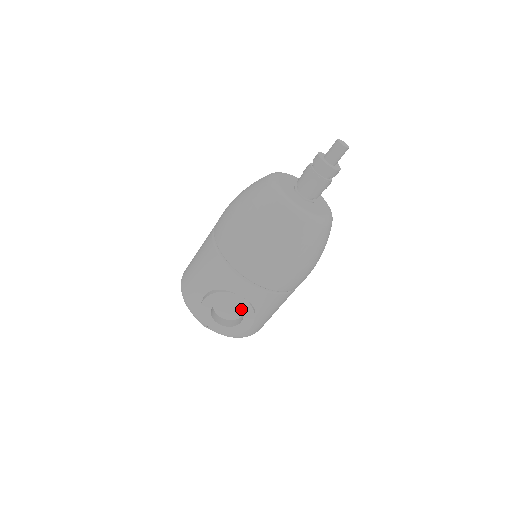
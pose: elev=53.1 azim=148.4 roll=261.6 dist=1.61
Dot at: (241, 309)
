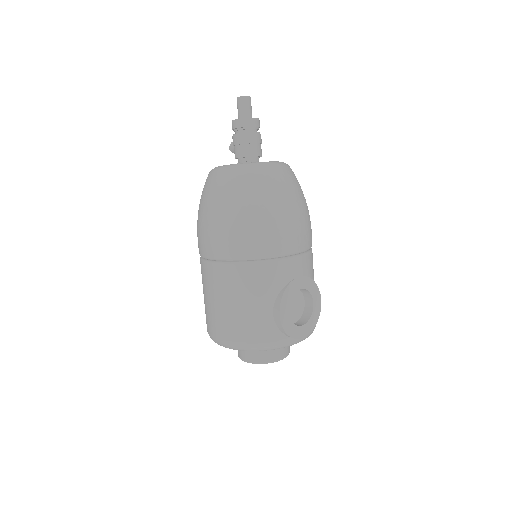
Dot at: (306, 290)
